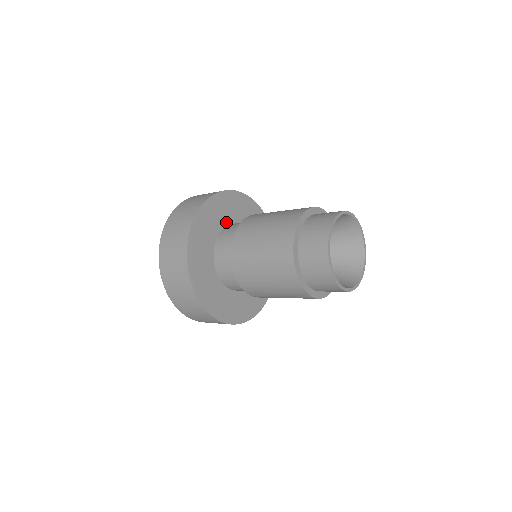
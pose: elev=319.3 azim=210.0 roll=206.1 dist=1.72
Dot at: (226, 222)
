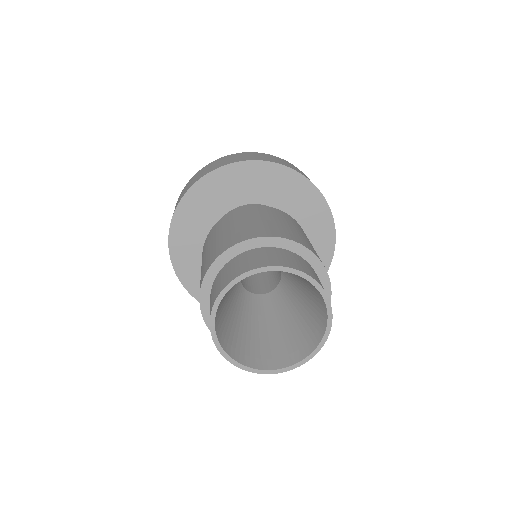
Dot at: (263, 200)
